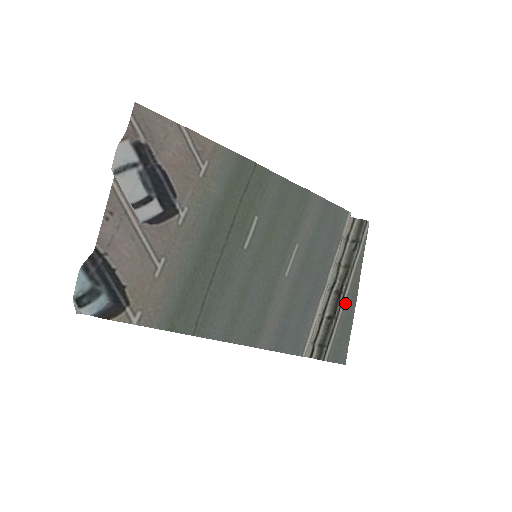
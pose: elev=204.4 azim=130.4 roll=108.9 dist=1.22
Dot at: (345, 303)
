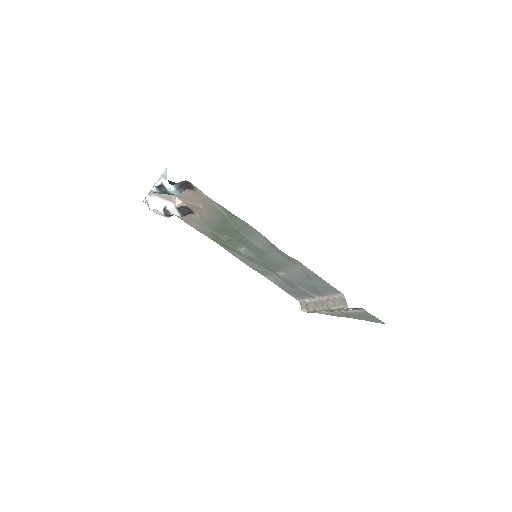
Dot at: (344, 313)
